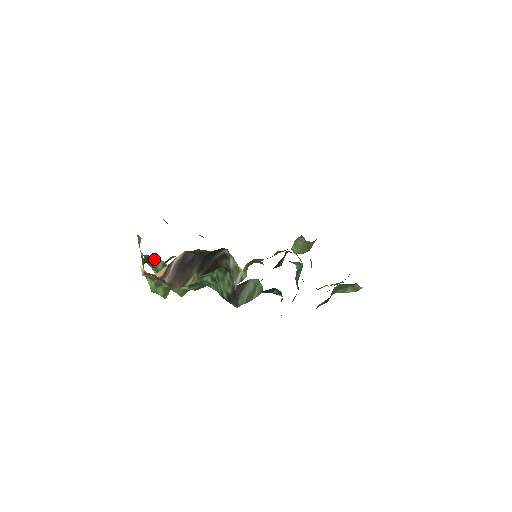
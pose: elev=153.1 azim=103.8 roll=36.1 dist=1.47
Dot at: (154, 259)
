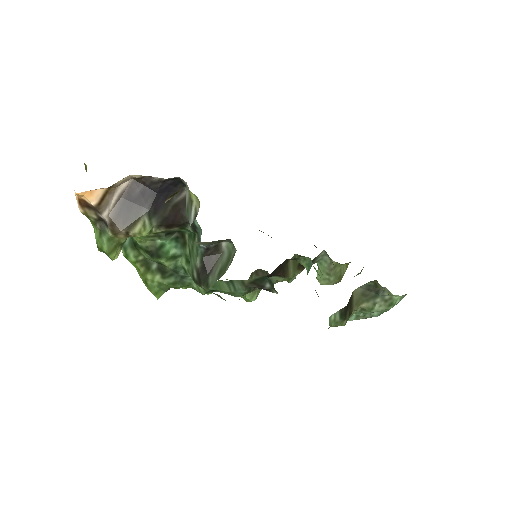
Dot at: occluded
